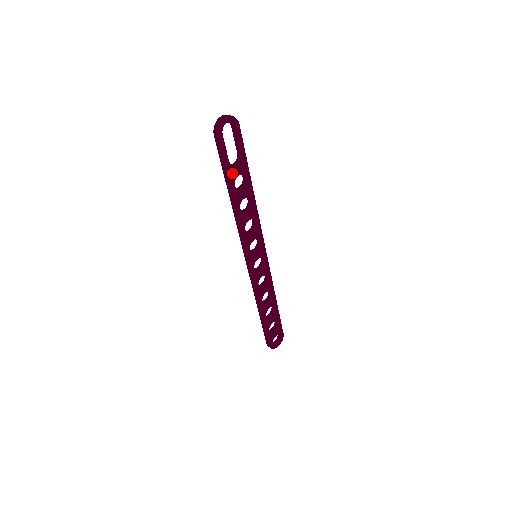
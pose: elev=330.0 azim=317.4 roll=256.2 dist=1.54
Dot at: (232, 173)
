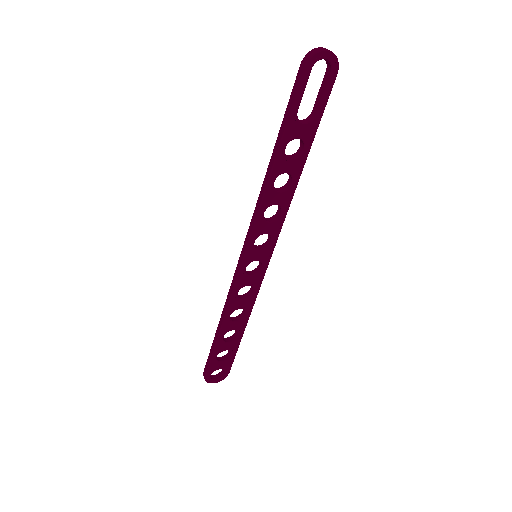
Dot at: (292, 129)
